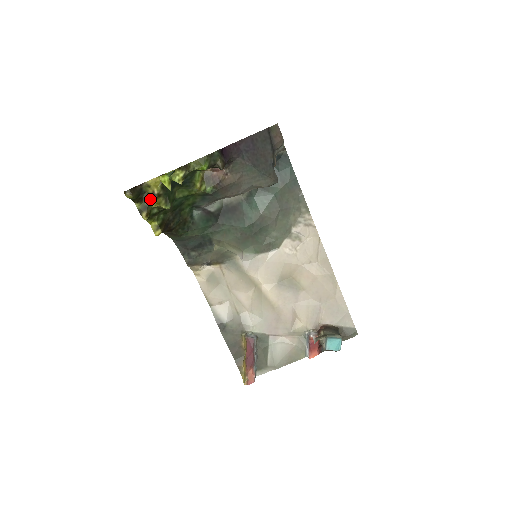
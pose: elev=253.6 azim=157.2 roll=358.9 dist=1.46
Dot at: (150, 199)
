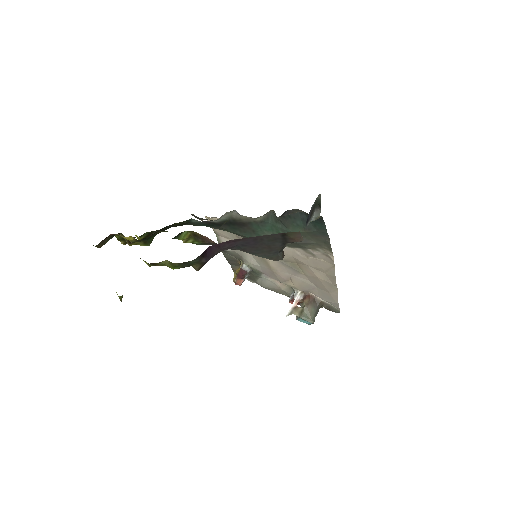
Dot at: (126, 240)
